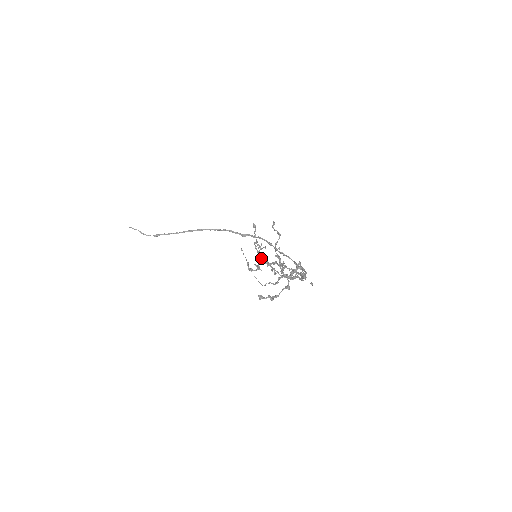
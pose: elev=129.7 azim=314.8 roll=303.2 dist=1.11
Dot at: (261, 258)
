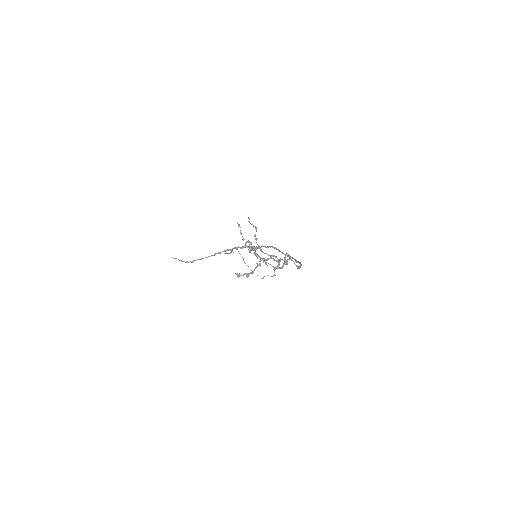
Dot at: (250, 252)
